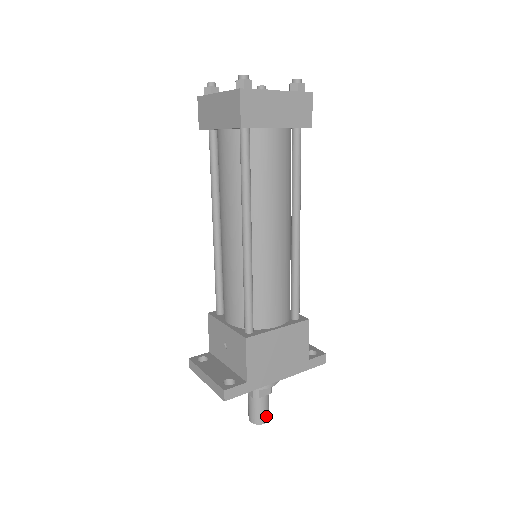
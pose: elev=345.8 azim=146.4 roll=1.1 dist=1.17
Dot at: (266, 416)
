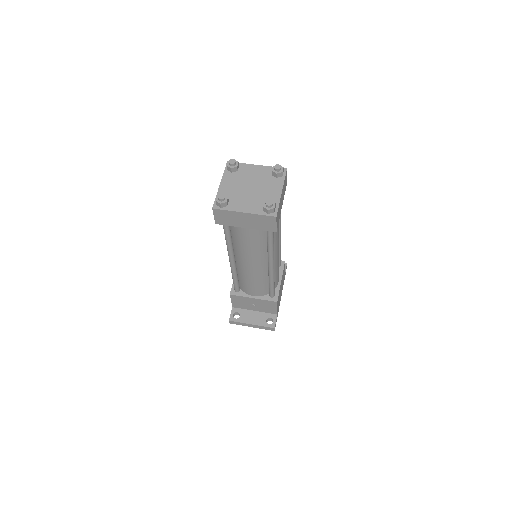
Dot at: occluded
